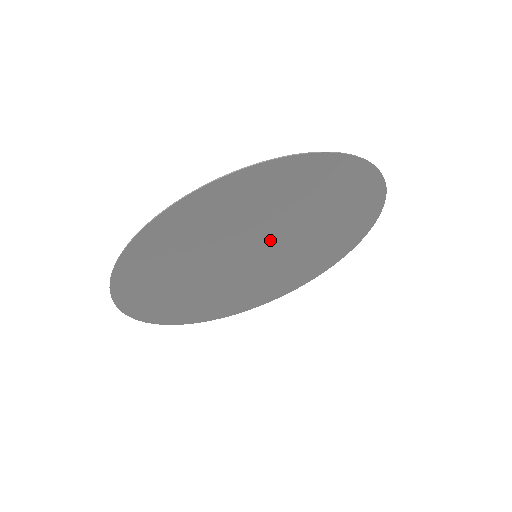
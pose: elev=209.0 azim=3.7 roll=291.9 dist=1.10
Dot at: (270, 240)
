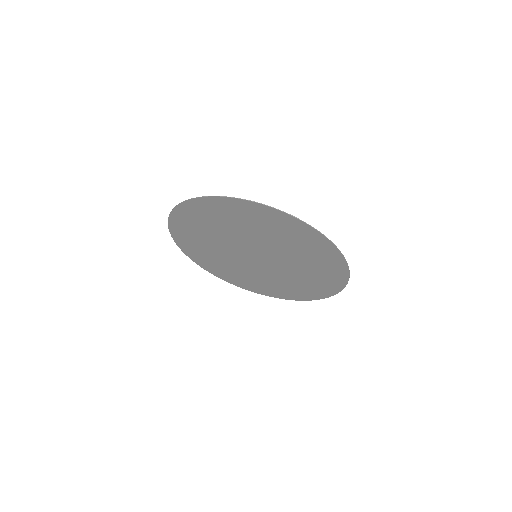
Dot at: (272, 258)
